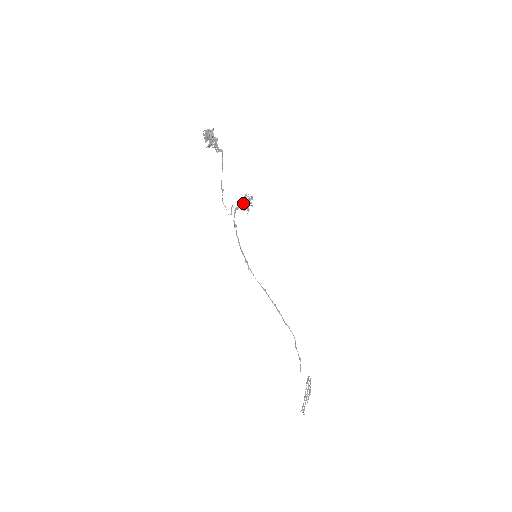
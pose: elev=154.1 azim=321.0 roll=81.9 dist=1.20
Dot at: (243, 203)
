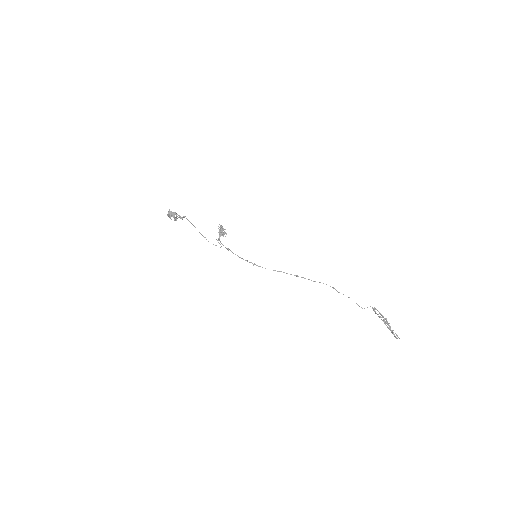
Dot at: (220, 233)
